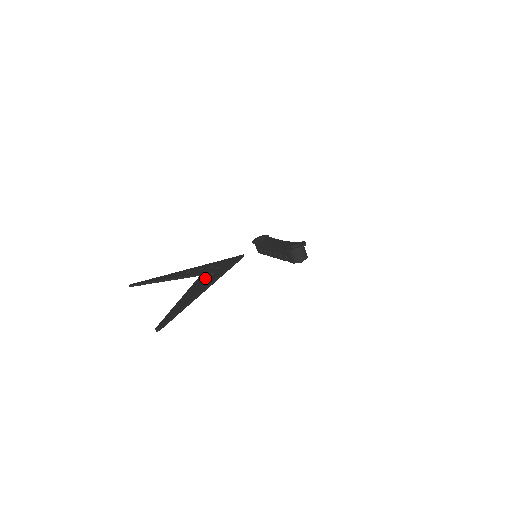
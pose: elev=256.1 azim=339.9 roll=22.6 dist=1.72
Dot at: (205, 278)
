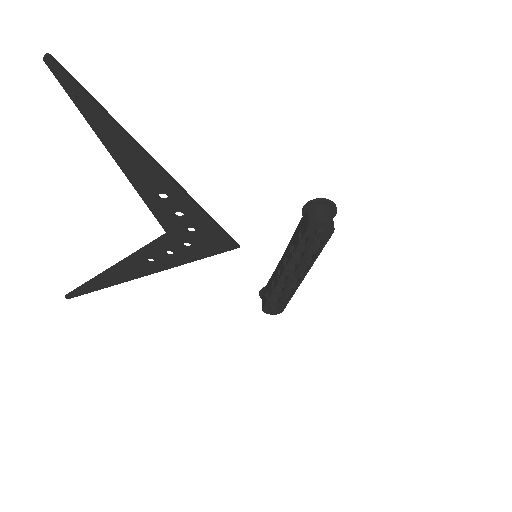
Dot at: (168, 204)
